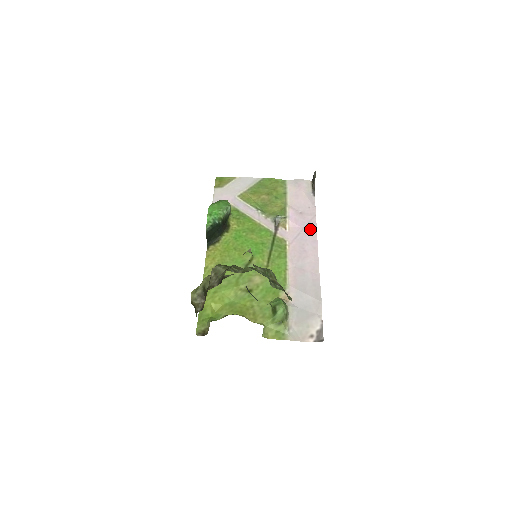
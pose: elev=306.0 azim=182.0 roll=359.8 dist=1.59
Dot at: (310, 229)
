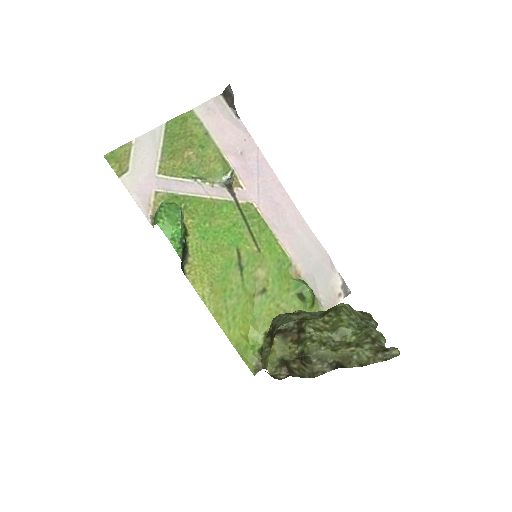
Dot at: (265, 171)
